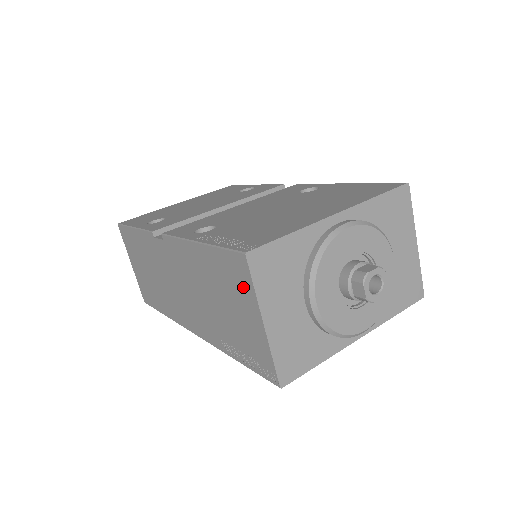
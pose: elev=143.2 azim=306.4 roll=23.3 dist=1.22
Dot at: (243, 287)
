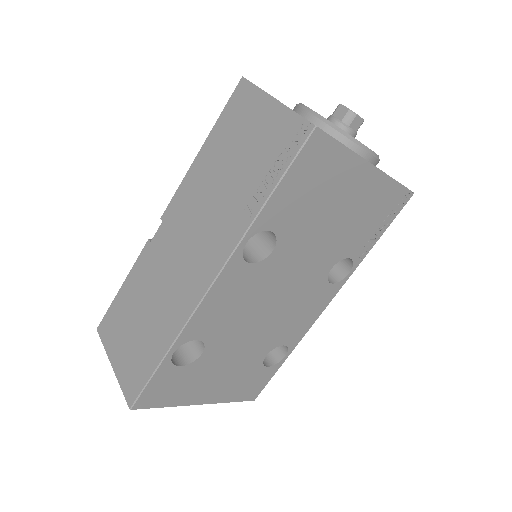
Dot at: (248, 103)
